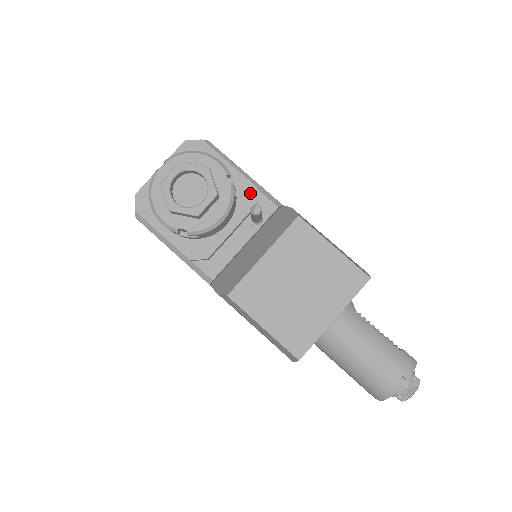
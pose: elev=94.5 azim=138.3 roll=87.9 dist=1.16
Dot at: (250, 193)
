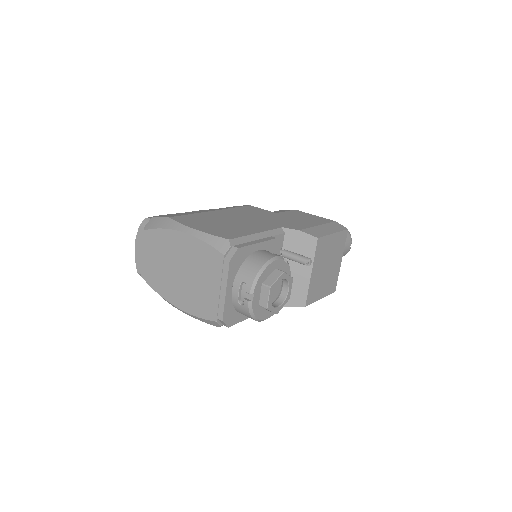
Dot at: (276, 245)
